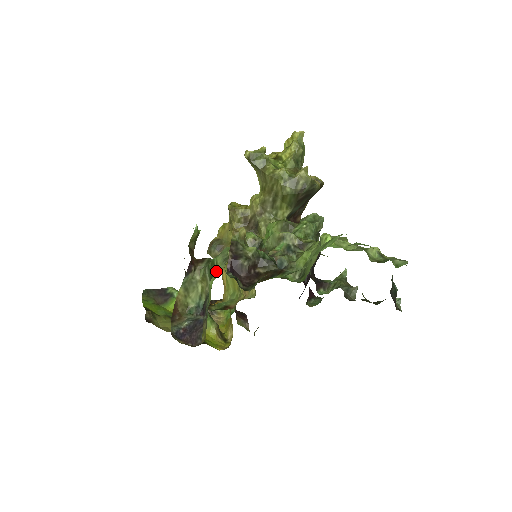
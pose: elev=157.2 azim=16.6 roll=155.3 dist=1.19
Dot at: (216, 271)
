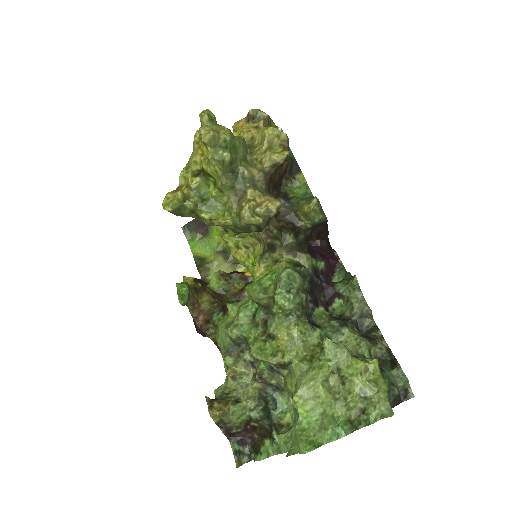
Dot at: (224, 367)
